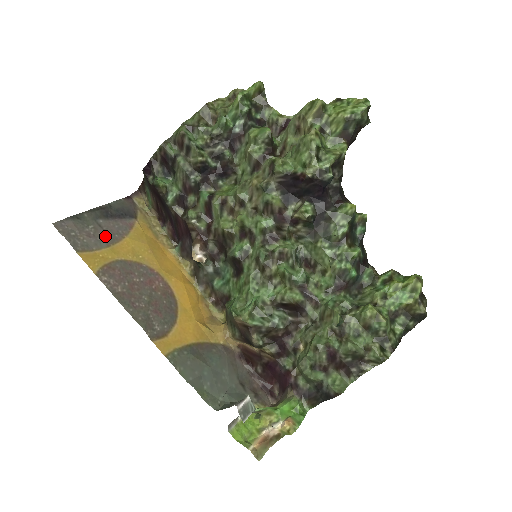
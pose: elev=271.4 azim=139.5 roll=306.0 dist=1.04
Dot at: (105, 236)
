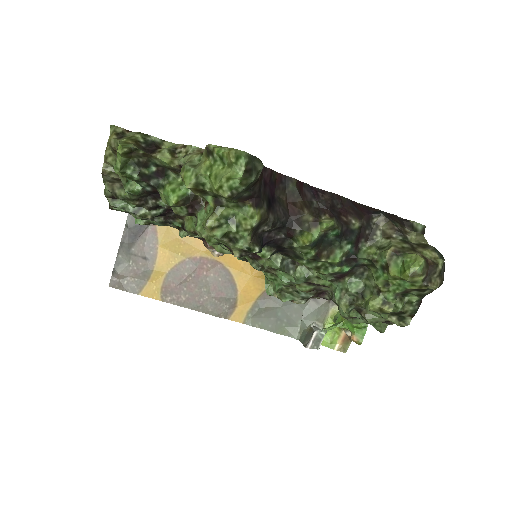
Dot at: (145, 262)
